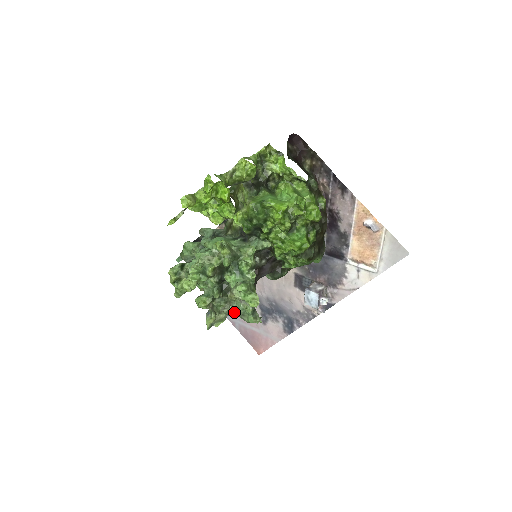
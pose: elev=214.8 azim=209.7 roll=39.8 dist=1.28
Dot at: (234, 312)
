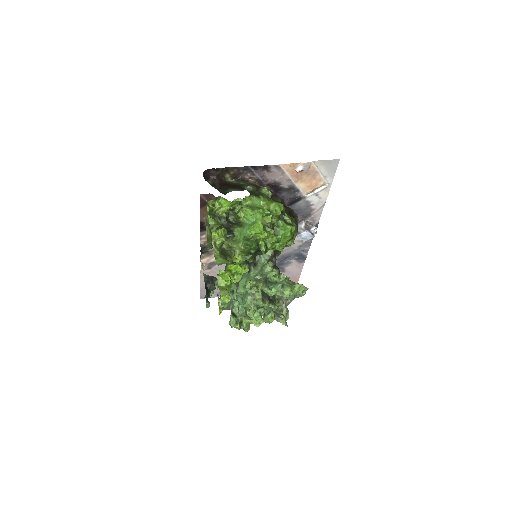
Dot at: (288, 301)
